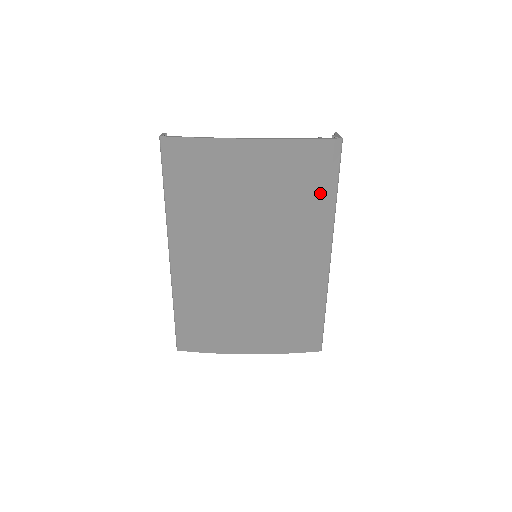
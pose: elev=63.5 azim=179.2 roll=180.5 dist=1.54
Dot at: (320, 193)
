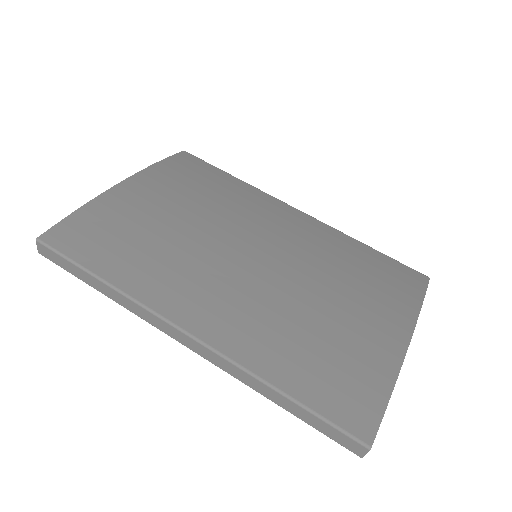
Dot at: (221, 180)
